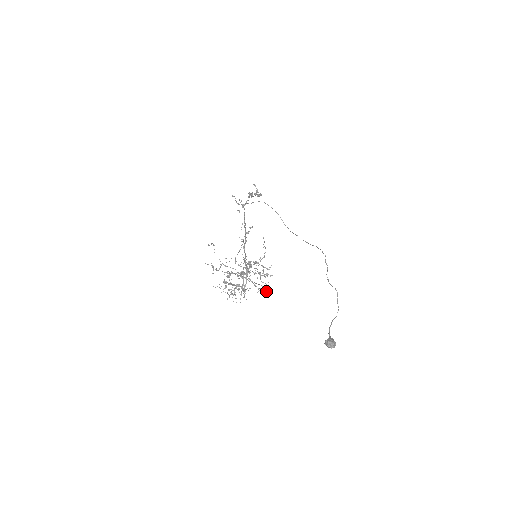
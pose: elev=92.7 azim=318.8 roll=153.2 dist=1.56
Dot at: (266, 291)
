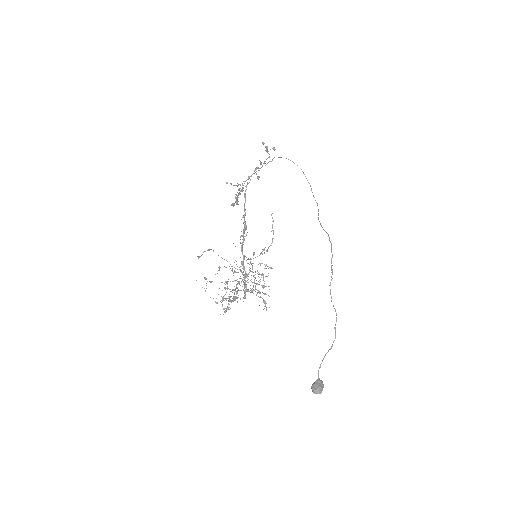
Dot at: (265, 301)
